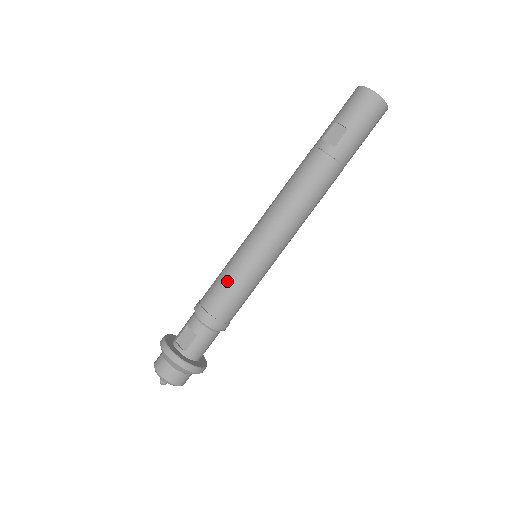
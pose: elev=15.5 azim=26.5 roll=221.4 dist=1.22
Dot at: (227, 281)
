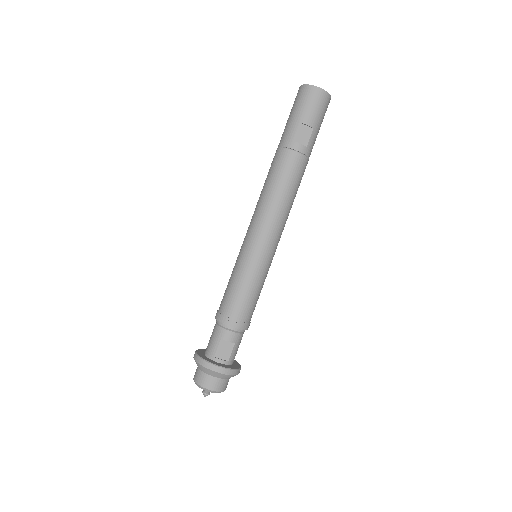
Dot at: (249, 289)
